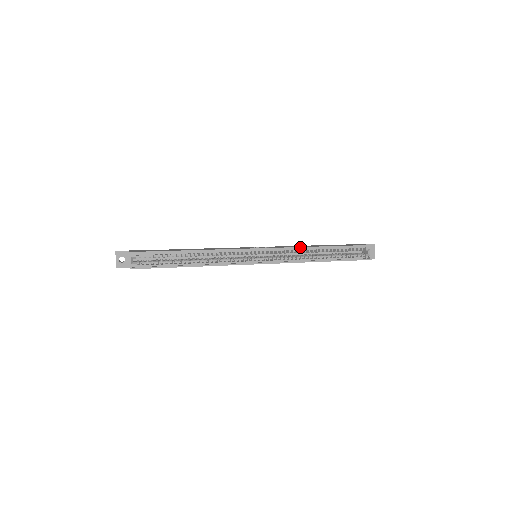
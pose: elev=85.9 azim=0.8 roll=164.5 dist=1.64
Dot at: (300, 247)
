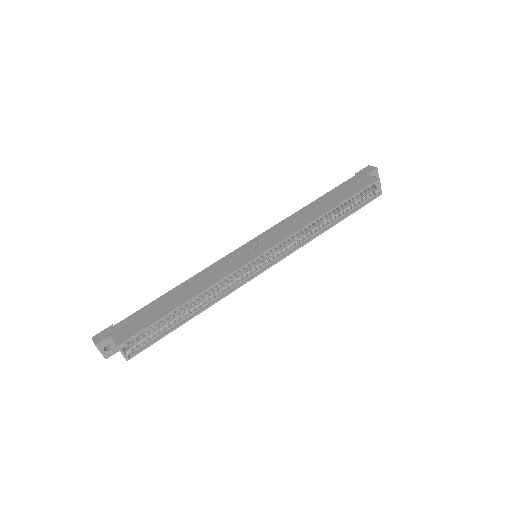
Dot at: (305, 226)
